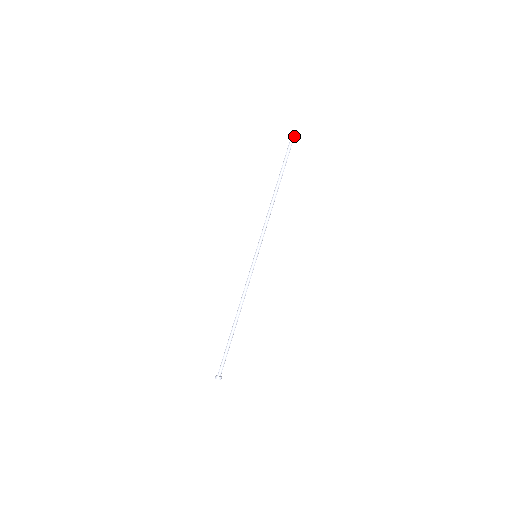
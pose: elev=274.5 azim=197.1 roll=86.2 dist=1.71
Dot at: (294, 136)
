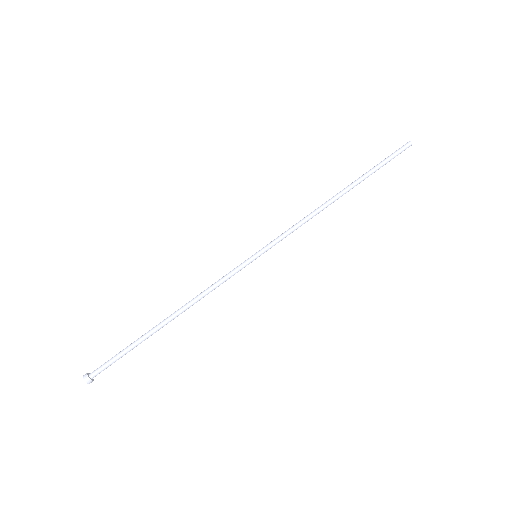
Dot at: (407, 146)
